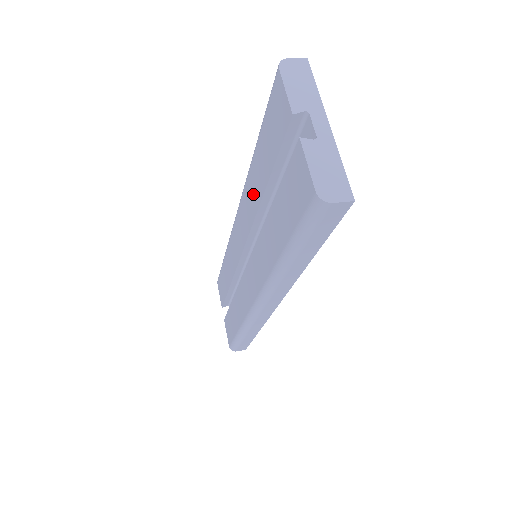
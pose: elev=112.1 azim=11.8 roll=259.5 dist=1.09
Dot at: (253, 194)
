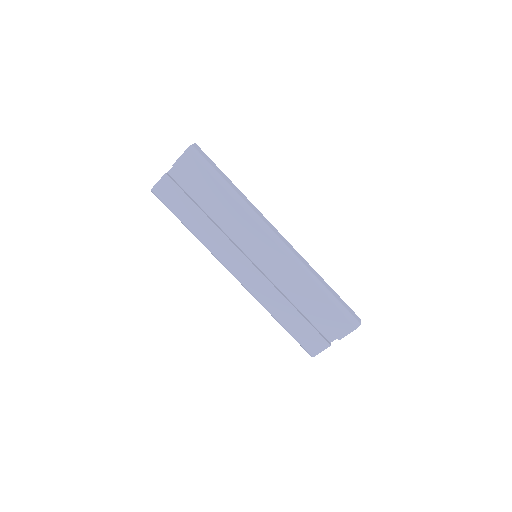
Dot at: (298, 284)
